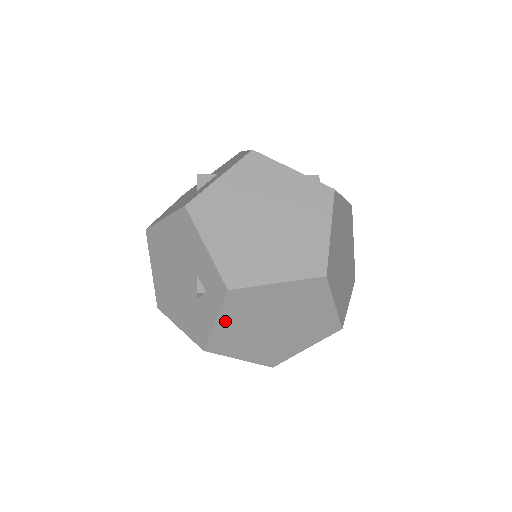
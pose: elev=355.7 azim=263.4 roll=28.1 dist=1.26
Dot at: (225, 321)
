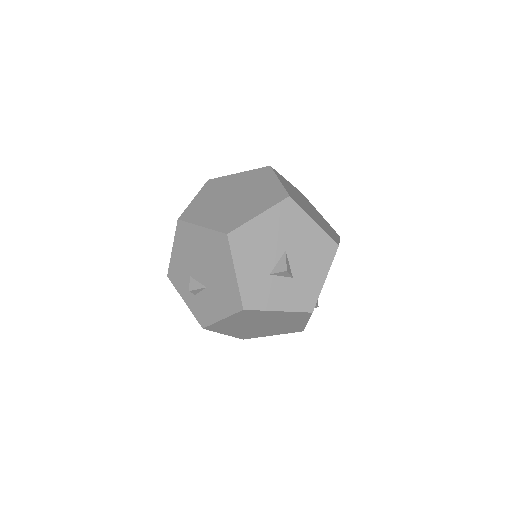
Dot at: (200, 198)
